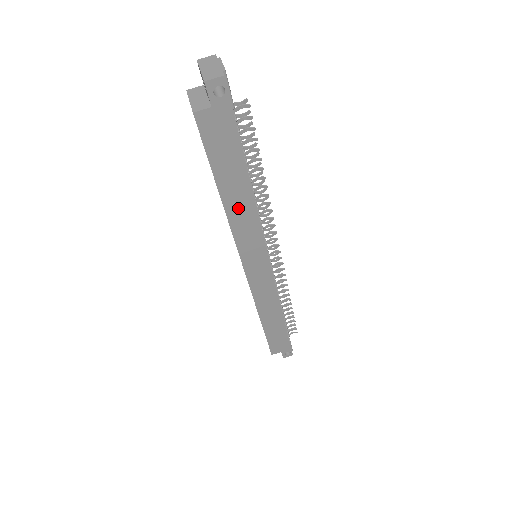
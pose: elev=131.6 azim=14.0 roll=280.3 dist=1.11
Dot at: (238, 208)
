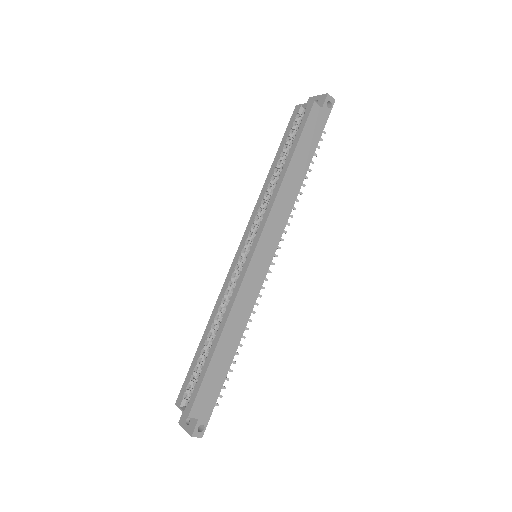
Dot at: (290, 185)
